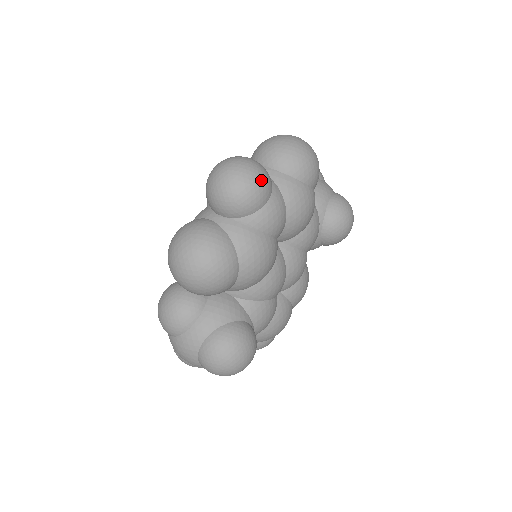
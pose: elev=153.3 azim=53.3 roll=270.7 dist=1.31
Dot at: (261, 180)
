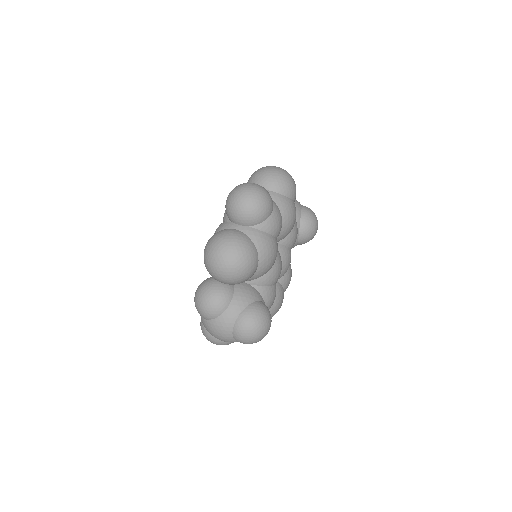
Dot at: (268, 197)
